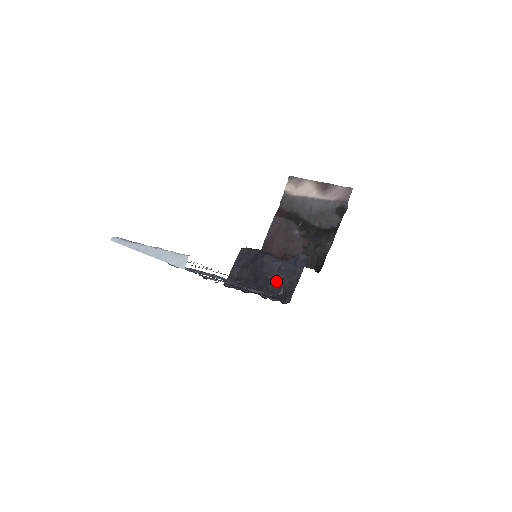
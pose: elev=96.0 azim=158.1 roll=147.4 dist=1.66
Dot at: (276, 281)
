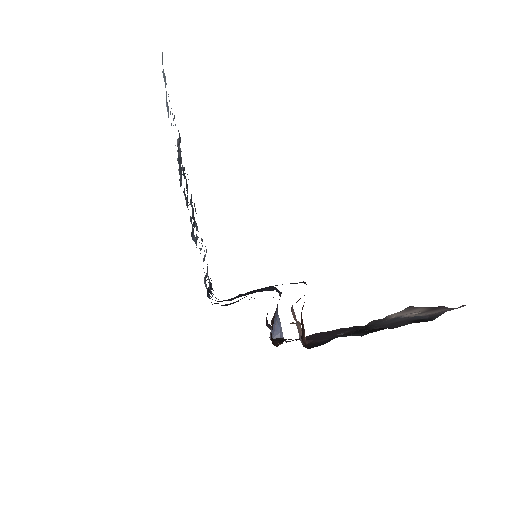
Dot at: occluded
